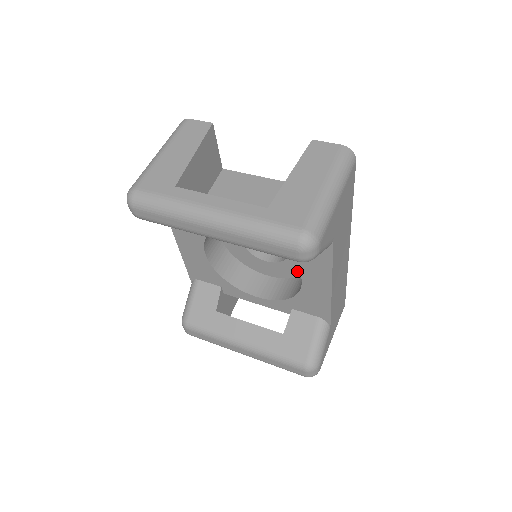
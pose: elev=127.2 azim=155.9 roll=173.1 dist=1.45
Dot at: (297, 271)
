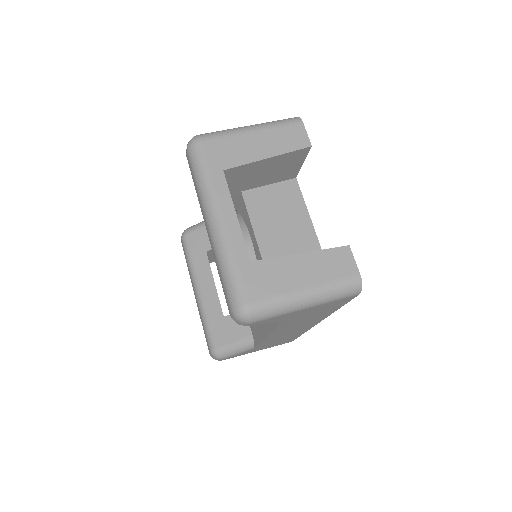
Dot at: occluded
